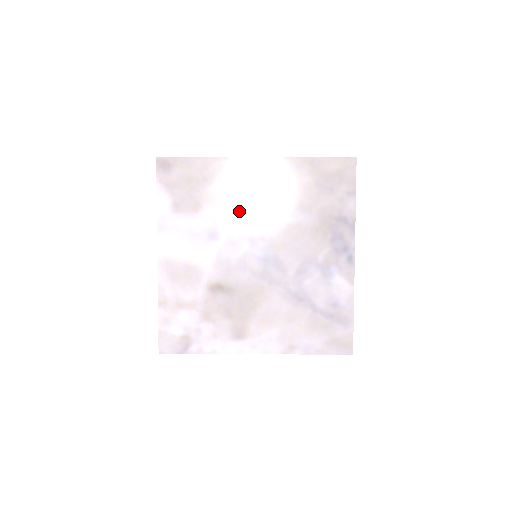
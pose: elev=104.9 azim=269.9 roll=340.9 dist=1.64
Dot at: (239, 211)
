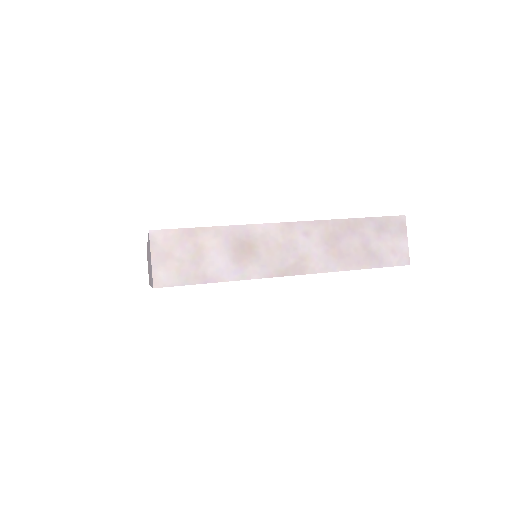
Dot at: occluded
